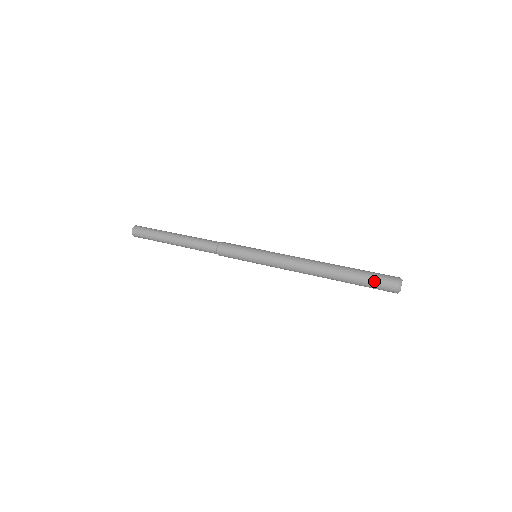
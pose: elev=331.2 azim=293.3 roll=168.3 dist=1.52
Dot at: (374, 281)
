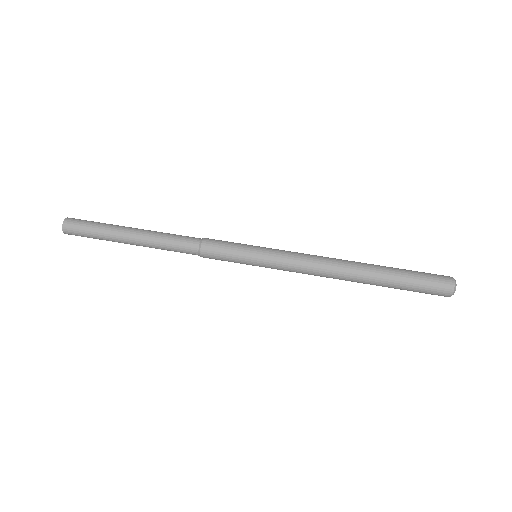
Dot at: (420, 292)
